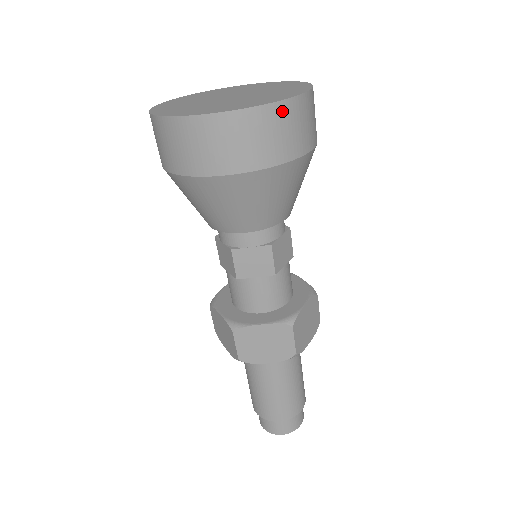
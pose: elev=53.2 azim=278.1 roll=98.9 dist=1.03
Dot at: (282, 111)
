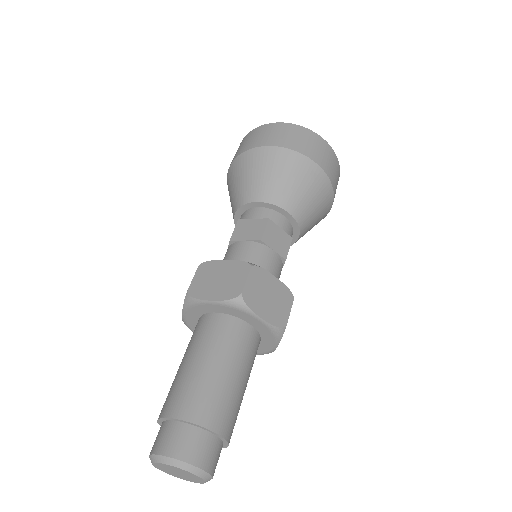
Dot at: (339, 172)
